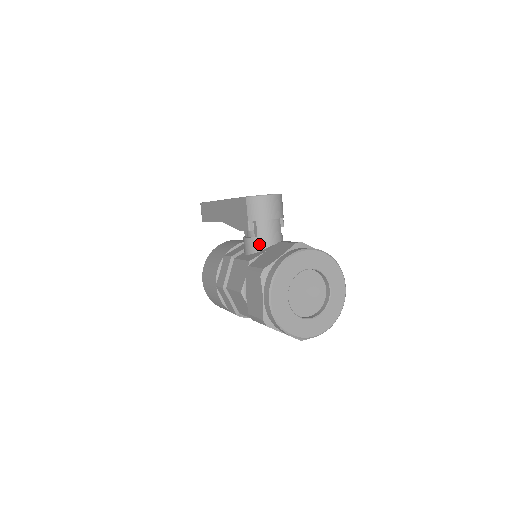
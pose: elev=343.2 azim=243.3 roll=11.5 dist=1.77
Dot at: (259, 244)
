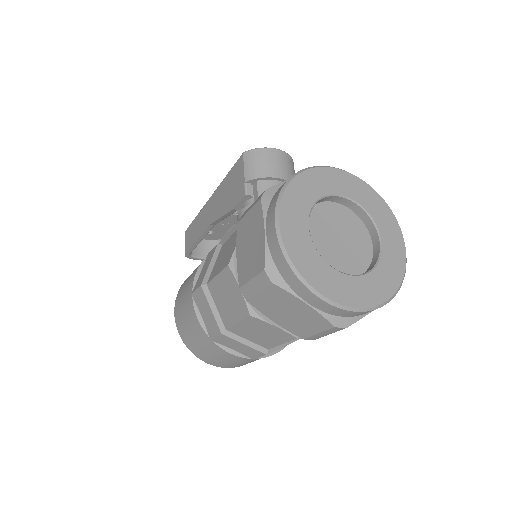
Dot at: occluded
